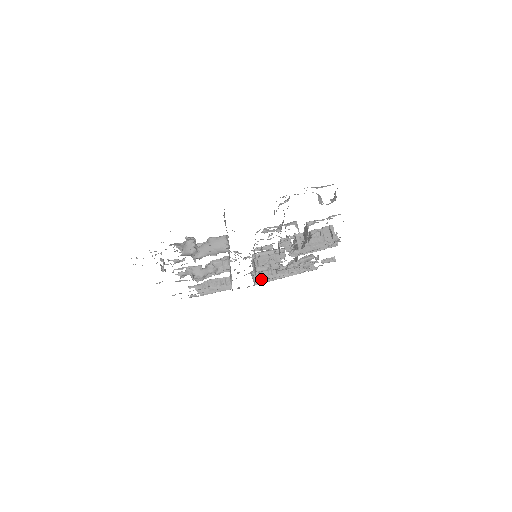
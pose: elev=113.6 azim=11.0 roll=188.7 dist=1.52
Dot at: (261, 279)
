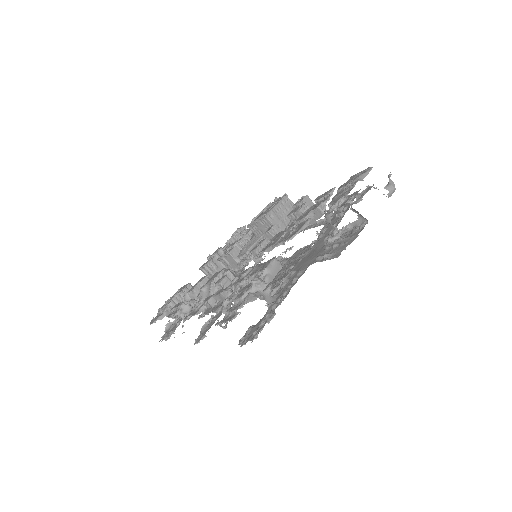
Dot at: (217, 269)
